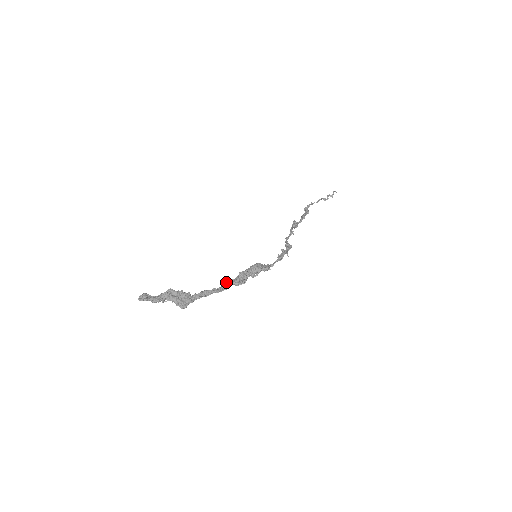
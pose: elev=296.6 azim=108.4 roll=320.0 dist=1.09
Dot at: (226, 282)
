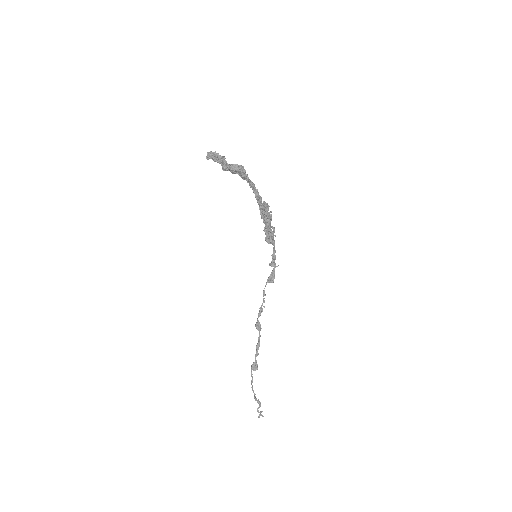
Dot at: (256, 199)
